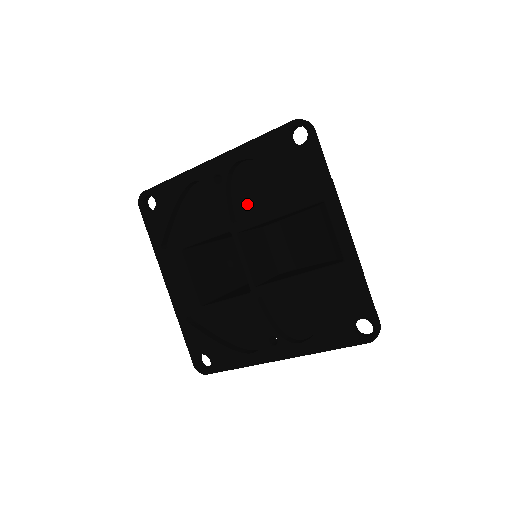
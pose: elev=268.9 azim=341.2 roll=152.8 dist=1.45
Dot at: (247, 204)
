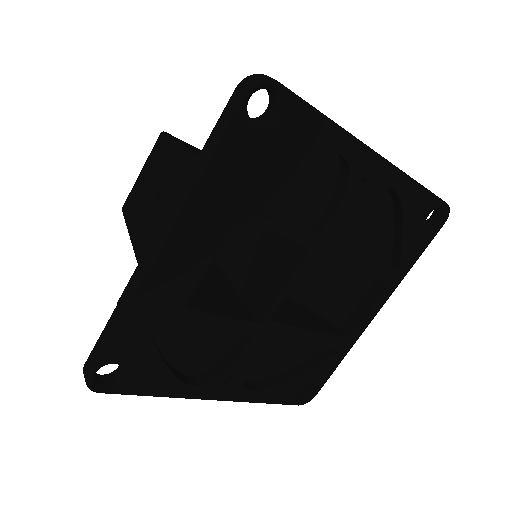
Dot at: (341, 227)
